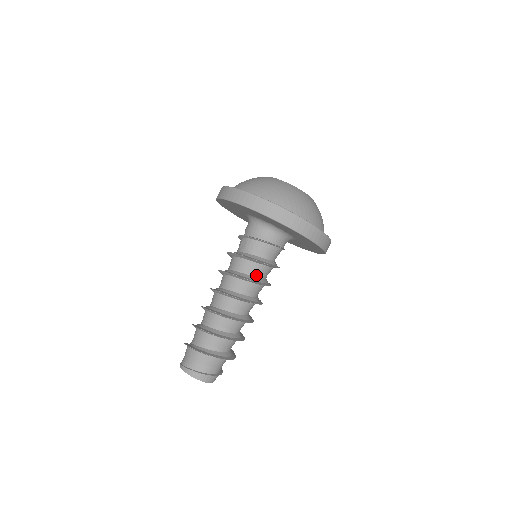
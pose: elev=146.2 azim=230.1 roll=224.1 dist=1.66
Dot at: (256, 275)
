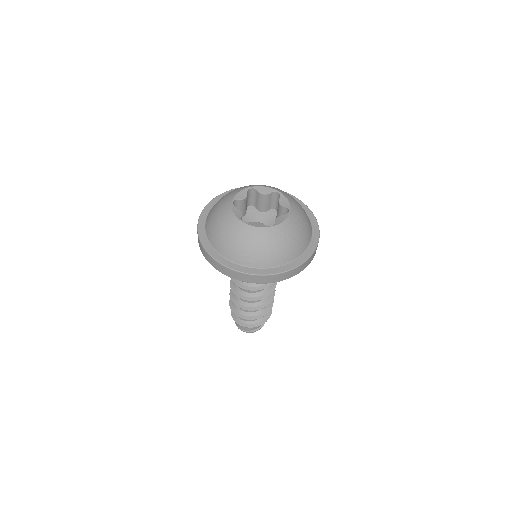
Dot at: occluded
